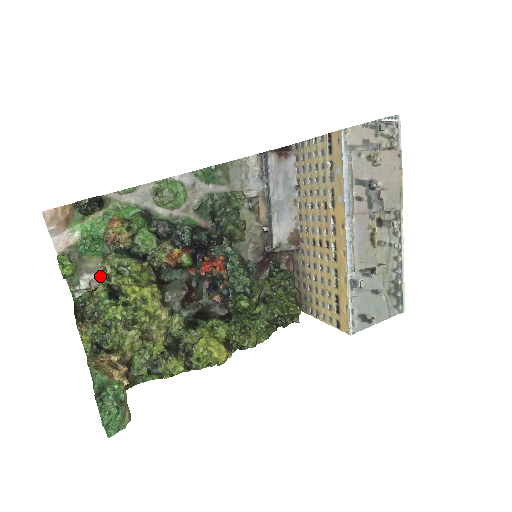
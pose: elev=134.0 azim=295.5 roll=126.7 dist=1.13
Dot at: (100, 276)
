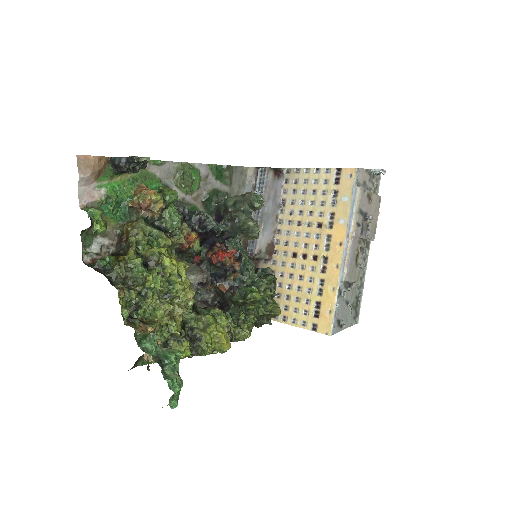
Dot at: (123, 242)
